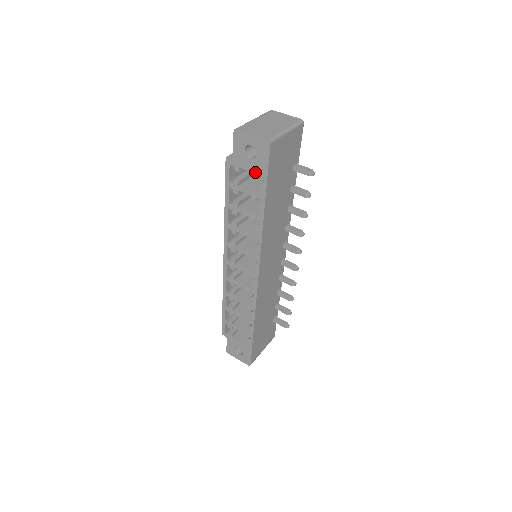
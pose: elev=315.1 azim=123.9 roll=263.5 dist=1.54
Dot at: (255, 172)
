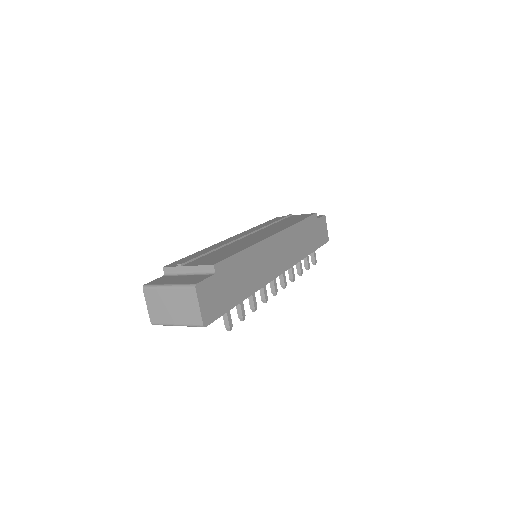
Dot at: occluded
